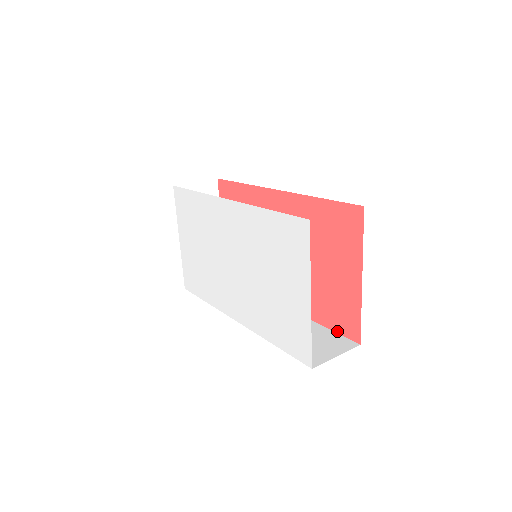
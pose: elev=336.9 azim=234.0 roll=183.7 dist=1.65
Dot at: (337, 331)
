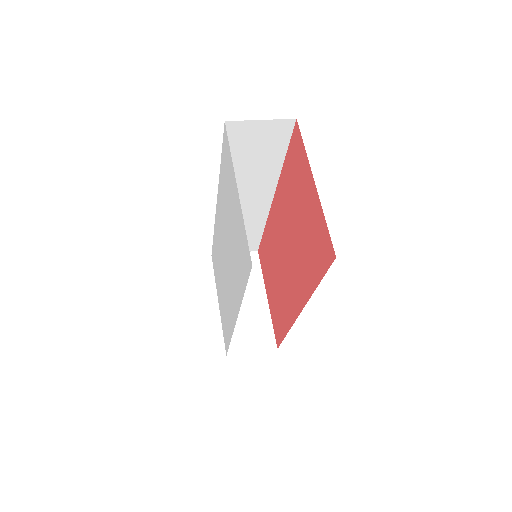
Dot at: (324, 272)
